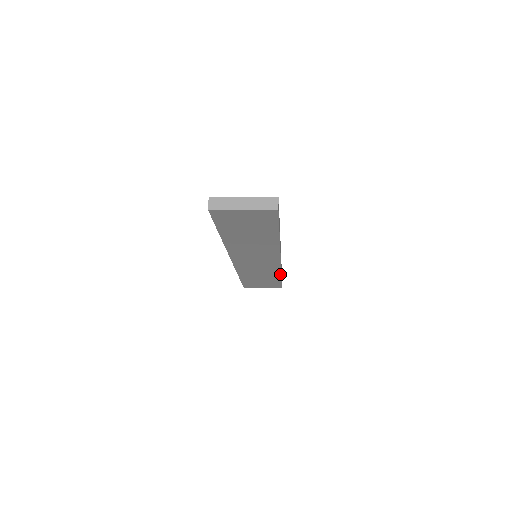
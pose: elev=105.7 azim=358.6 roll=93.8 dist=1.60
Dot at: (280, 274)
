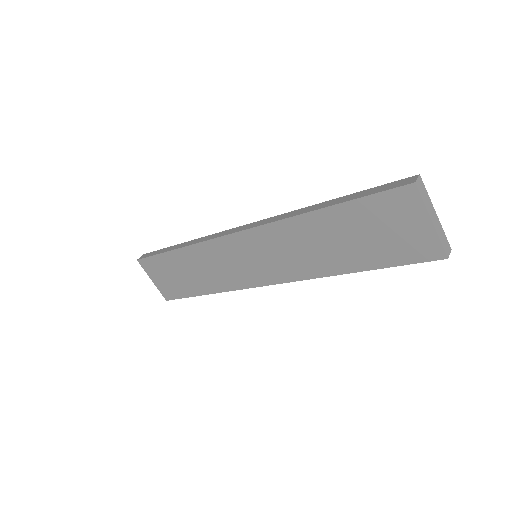
Dot at: (217, 291)
